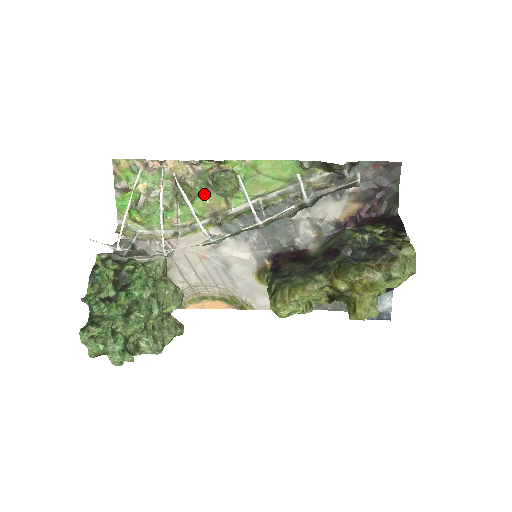
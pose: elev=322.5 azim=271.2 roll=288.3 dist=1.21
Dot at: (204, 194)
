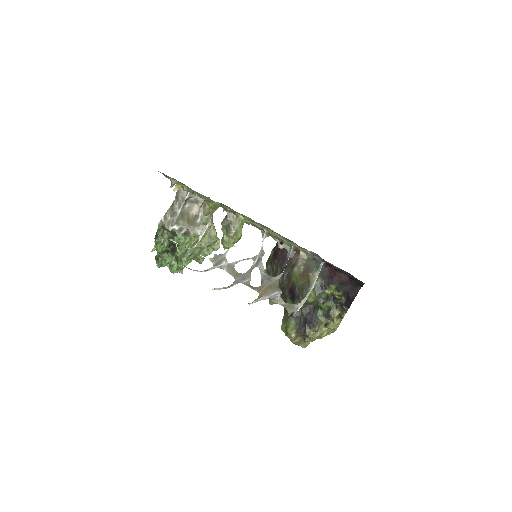
Dot at: (227, 206)
